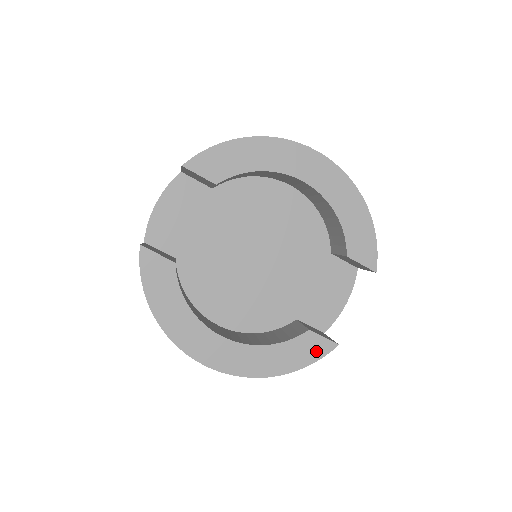
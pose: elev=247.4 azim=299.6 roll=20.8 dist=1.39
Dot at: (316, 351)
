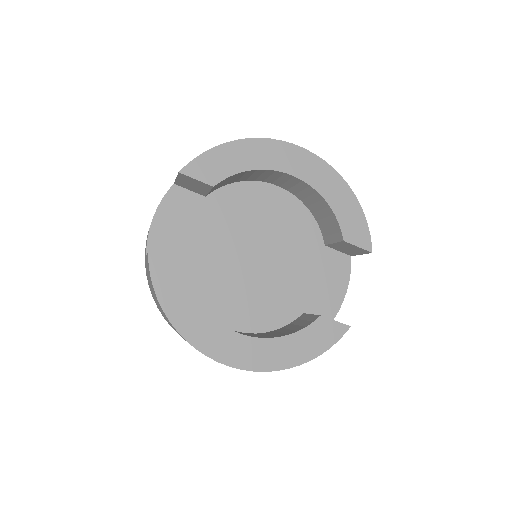
Dot at: (330, 336)
